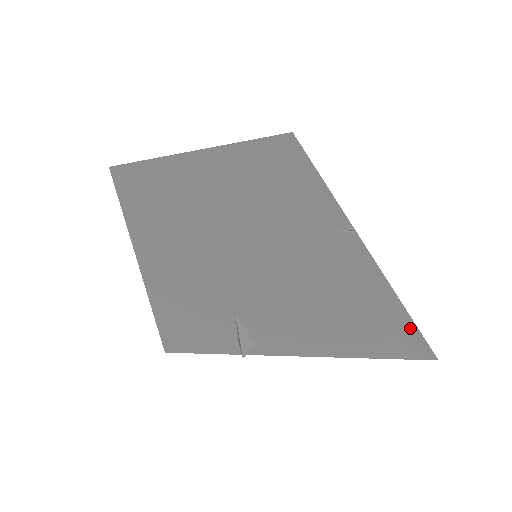
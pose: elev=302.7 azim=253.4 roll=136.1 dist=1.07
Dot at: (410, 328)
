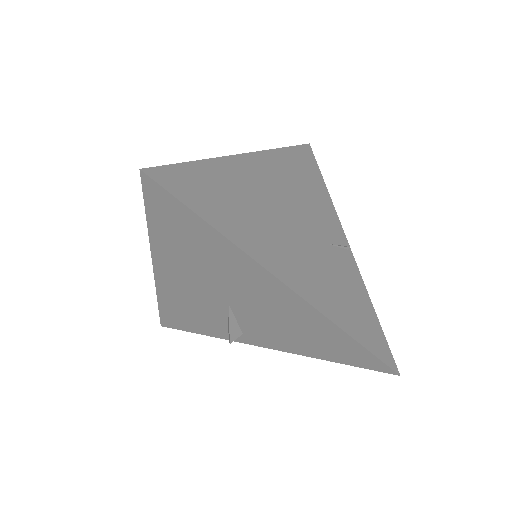
Dot at: (381, 344)
